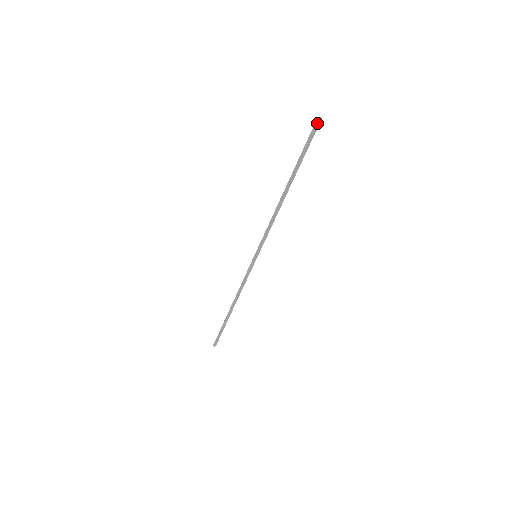
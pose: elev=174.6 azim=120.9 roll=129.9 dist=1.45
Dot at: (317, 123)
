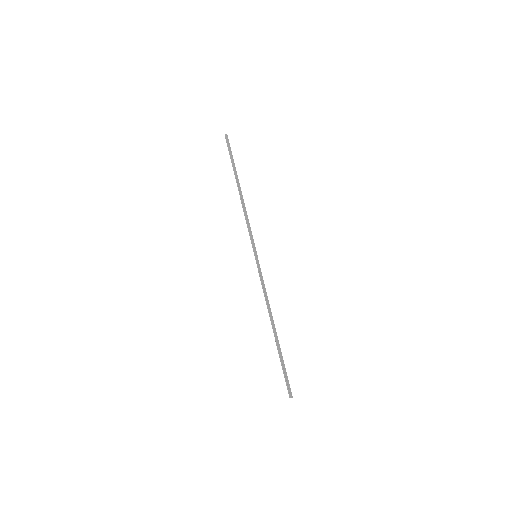
Dot at: (227, 137)
